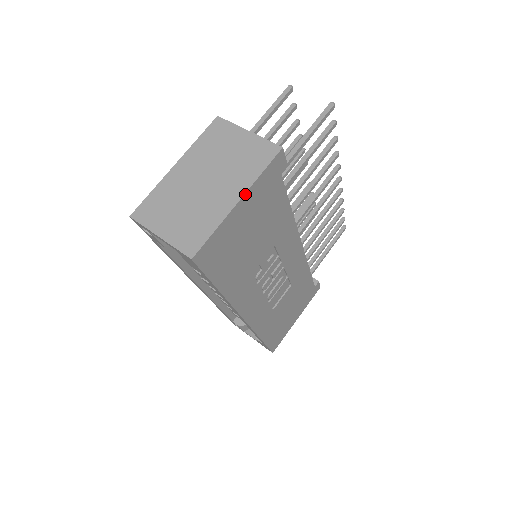
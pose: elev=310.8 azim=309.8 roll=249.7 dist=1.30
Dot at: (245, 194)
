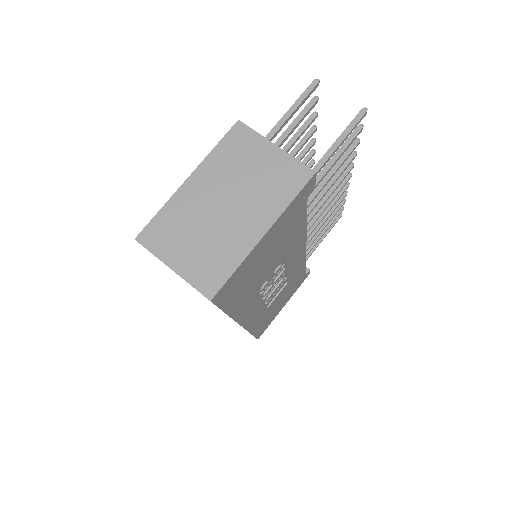
Dot at: (272, 226)
